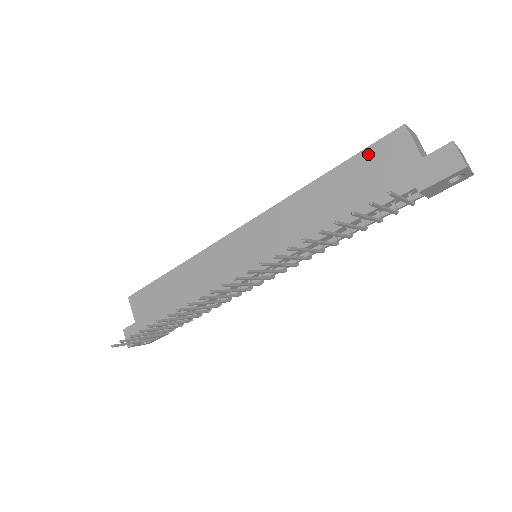
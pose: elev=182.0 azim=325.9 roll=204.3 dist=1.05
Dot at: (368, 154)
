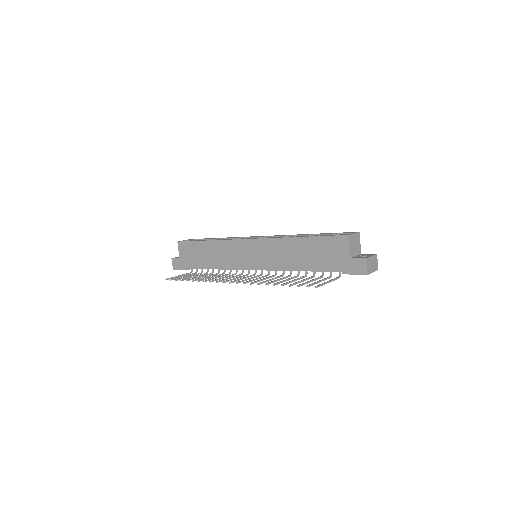
Dot at: (326, 240)
